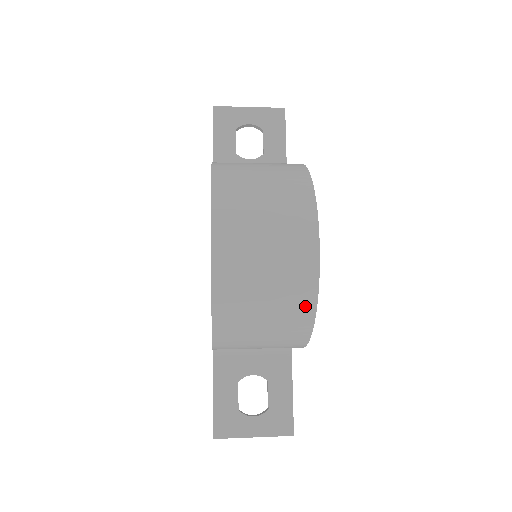
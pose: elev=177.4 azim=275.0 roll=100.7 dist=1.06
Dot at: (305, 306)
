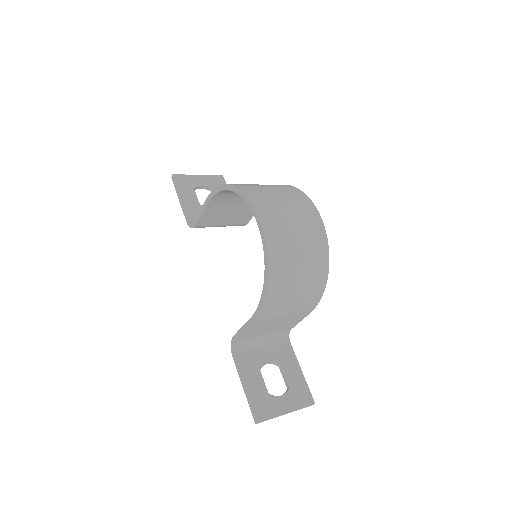
Dot at: (323, 258)
